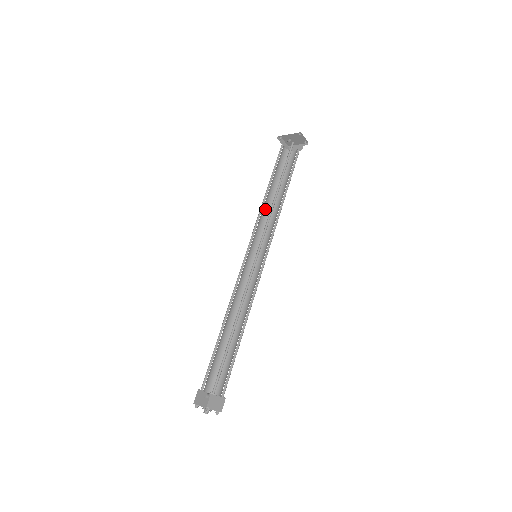
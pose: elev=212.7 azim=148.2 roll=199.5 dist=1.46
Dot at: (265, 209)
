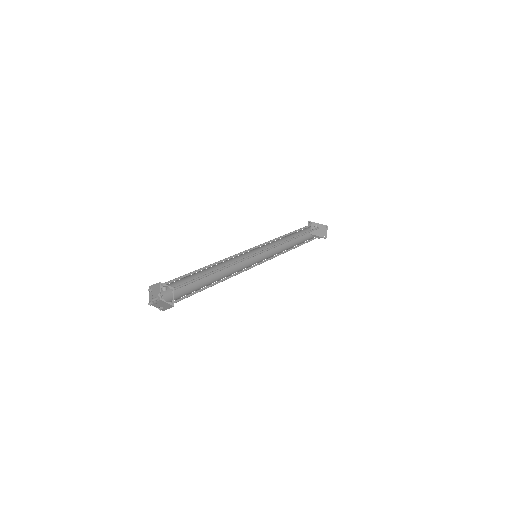
Dot at: (277, 243)
